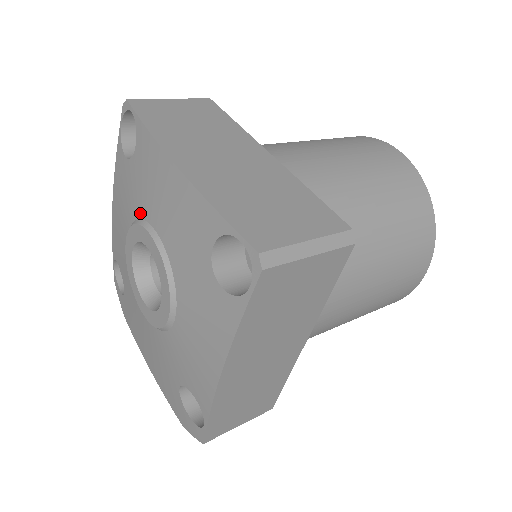
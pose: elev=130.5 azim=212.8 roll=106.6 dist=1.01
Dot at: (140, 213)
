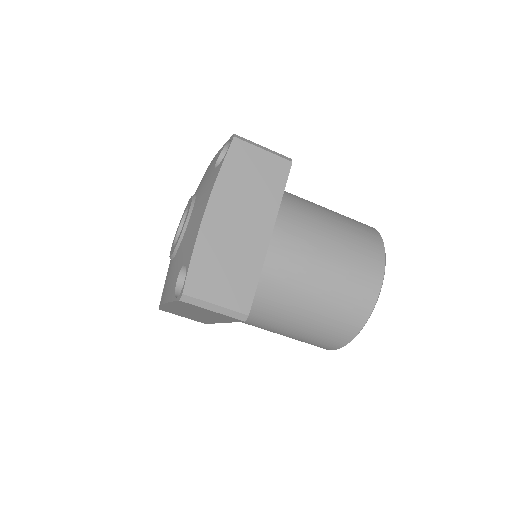
Dot at: (196, 199)
